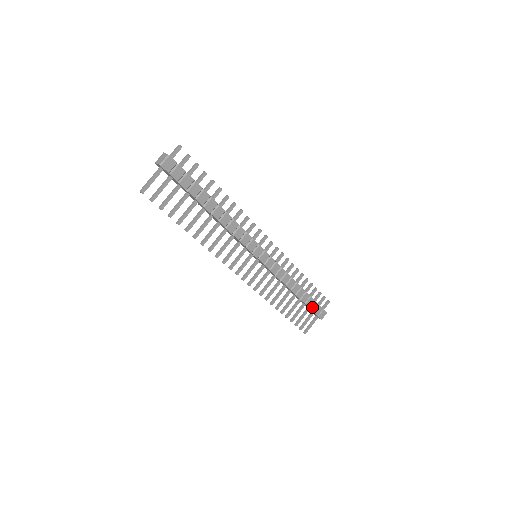
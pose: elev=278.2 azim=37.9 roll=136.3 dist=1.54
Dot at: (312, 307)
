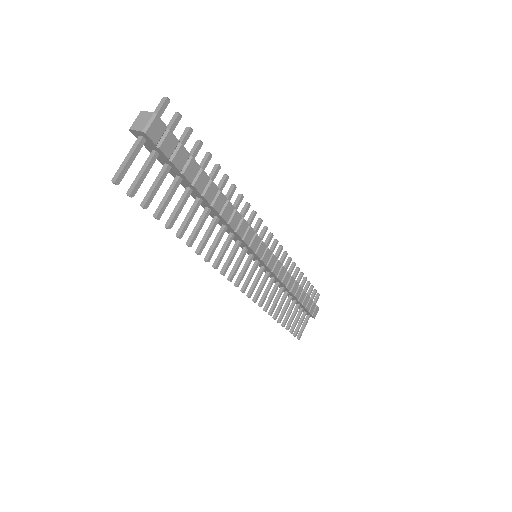
Dot at: (307, 306)
